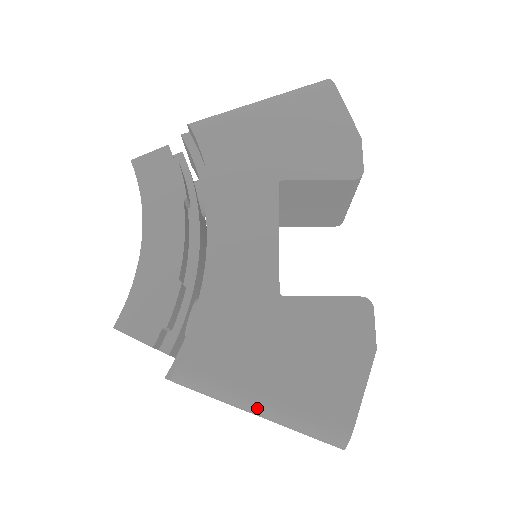
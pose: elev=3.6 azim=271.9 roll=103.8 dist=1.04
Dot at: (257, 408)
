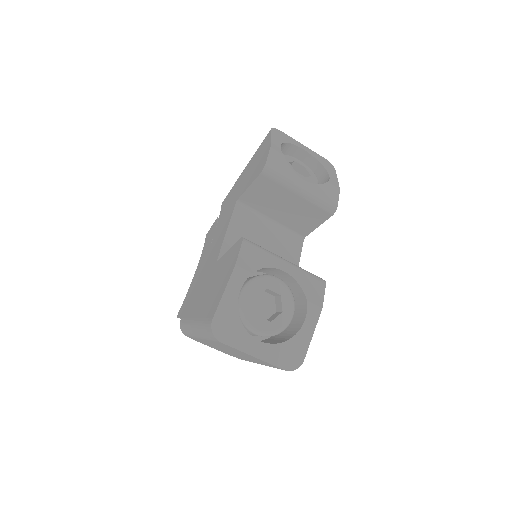
Dot at: (194, 330)
